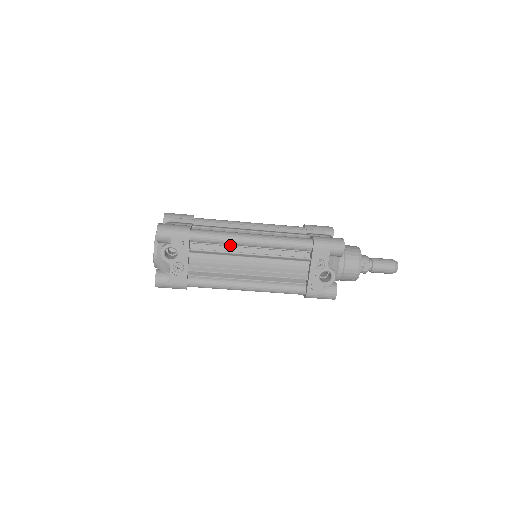
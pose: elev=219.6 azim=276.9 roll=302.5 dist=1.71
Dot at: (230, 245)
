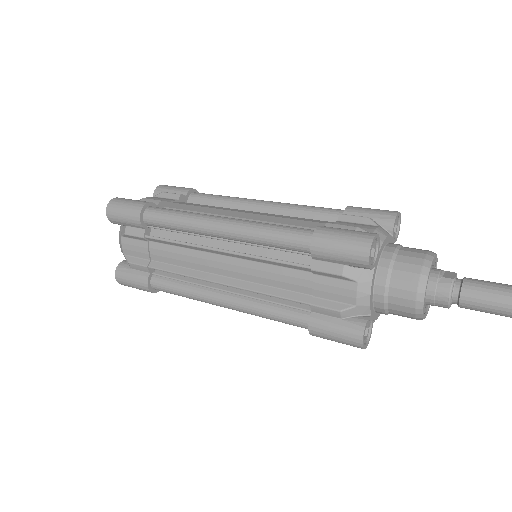
Dot at: occluded
